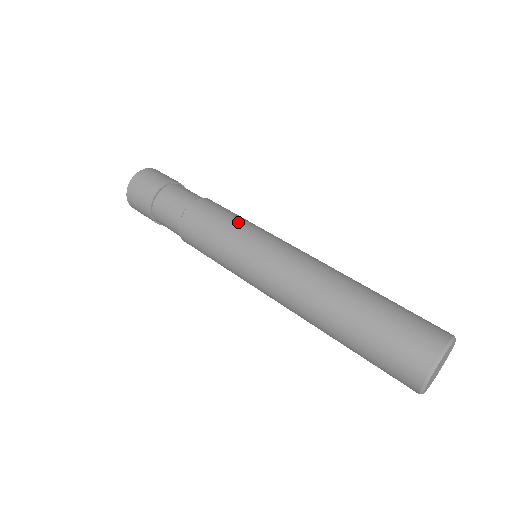
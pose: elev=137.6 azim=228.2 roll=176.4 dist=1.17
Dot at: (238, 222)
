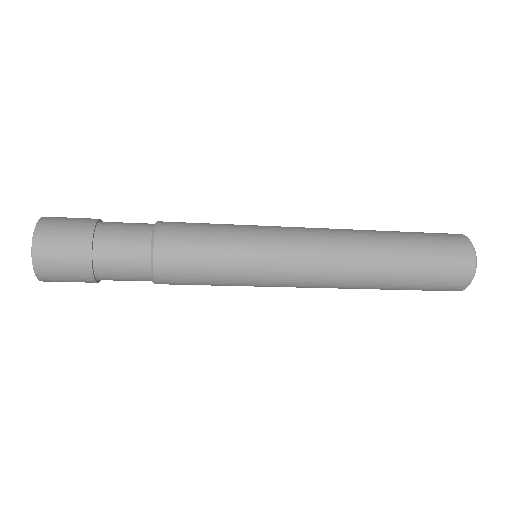
Dot at: (227, 227)
